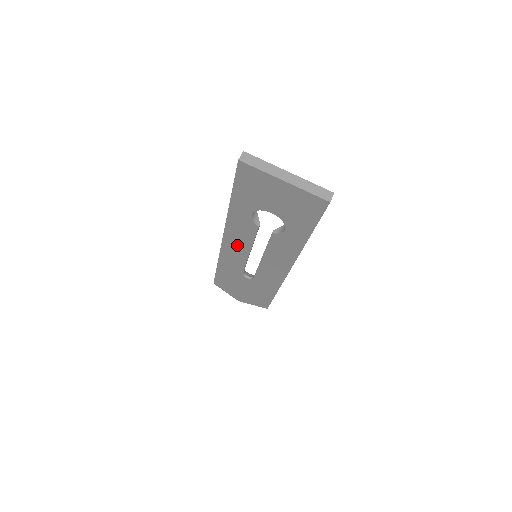
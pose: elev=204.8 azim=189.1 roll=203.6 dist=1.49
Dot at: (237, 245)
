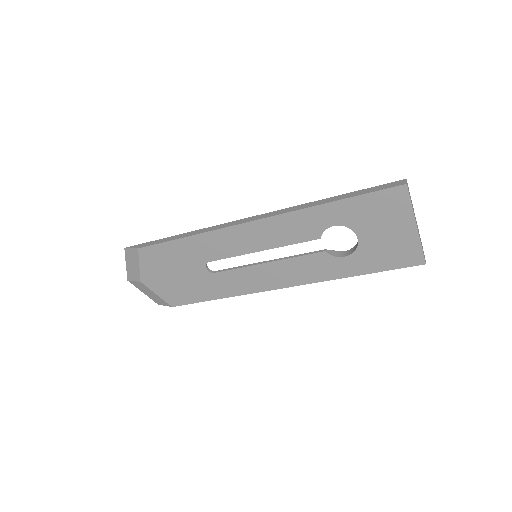
Dot at: (260, 236)
